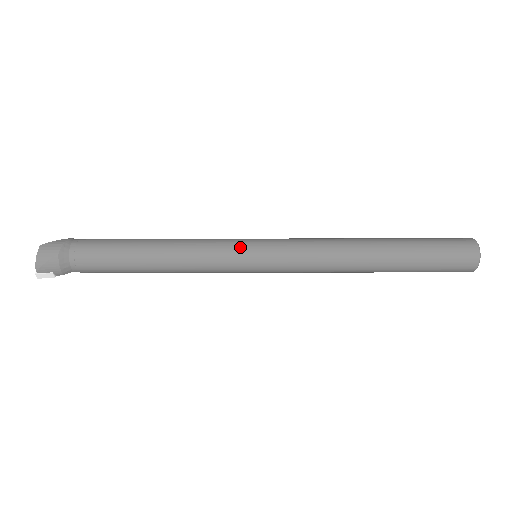
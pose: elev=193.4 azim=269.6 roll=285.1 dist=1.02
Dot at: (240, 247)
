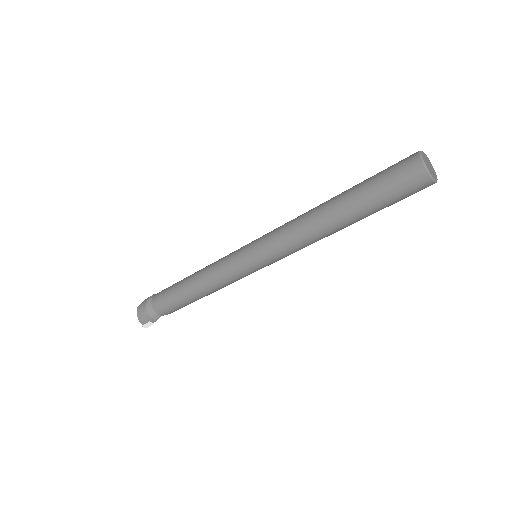
Dot at: (237, 255)
